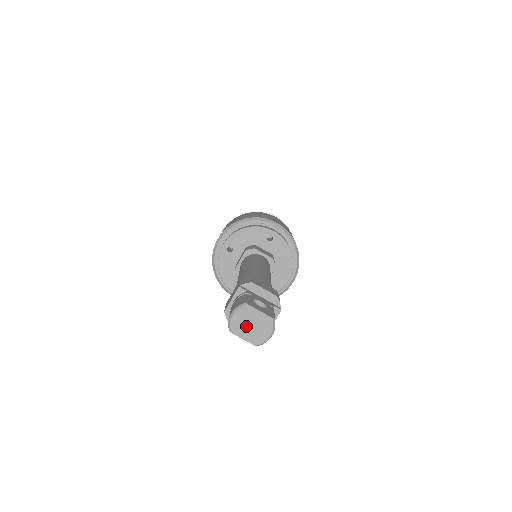
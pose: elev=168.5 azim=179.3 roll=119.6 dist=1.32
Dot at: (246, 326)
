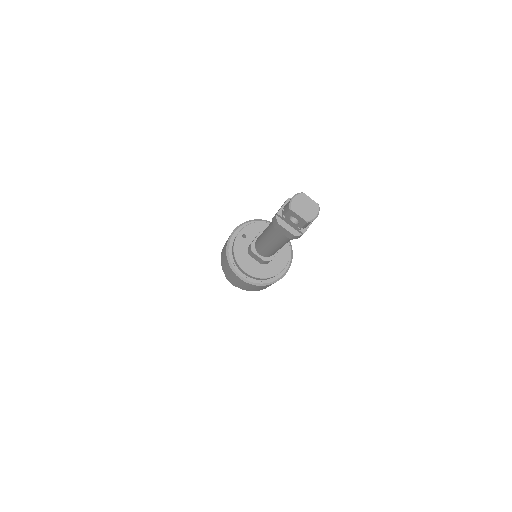
Dot at: (301, 207)
